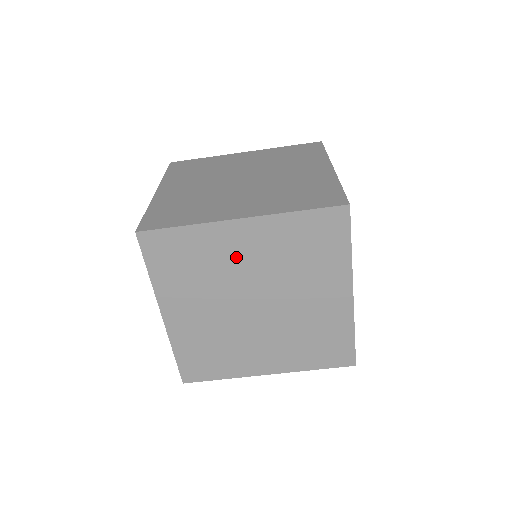
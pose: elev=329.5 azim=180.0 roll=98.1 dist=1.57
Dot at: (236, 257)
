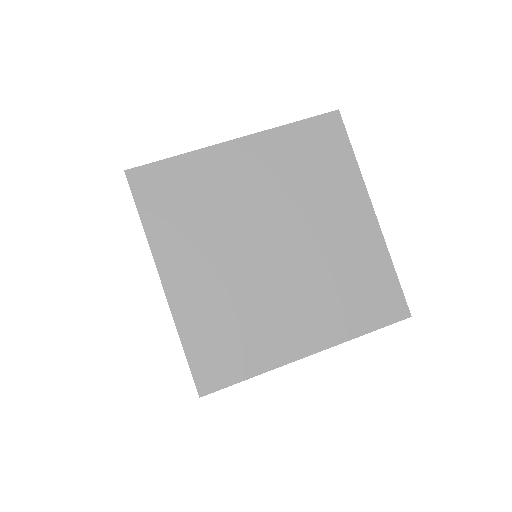
Dot at: (239, 185)
